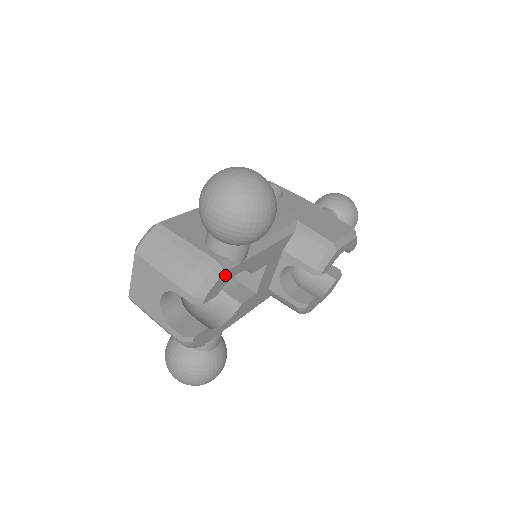
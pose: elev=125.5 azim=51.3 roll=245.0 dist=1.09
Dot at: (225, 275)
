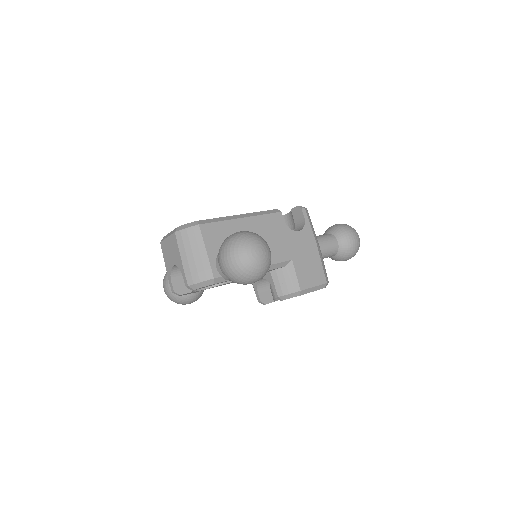
Dot at: (214, 284)
